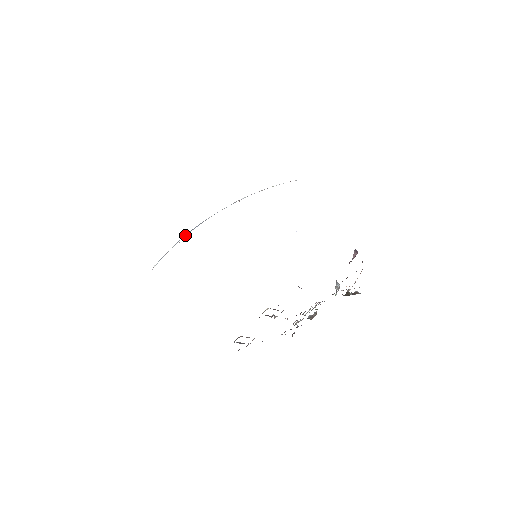
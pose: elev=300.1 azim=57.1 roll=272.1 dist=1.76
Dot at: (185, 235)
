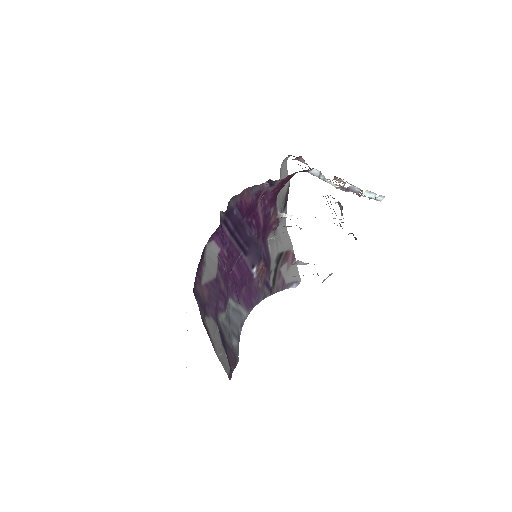
Dot at: occluded
